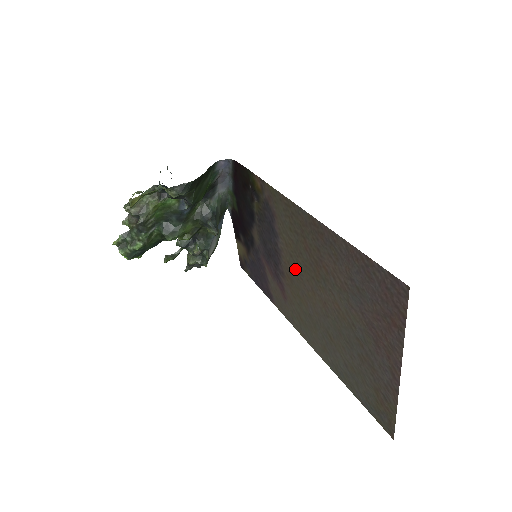
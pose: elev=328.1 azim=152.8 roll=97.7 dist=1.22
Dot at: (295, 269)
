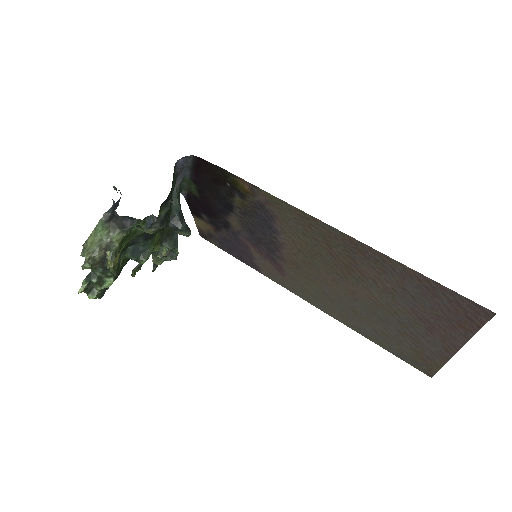
Dot at: (306, 261)
